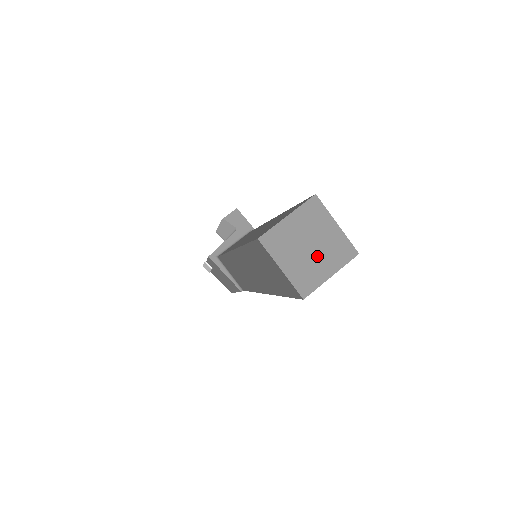
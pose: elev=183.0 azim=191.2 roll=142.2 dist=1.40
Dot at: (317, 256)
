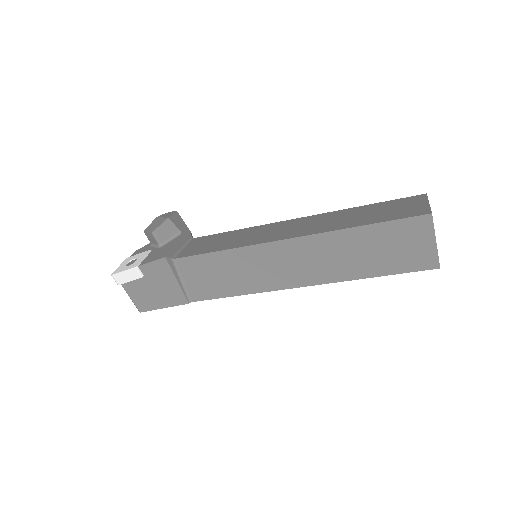
Dot at: occluded
